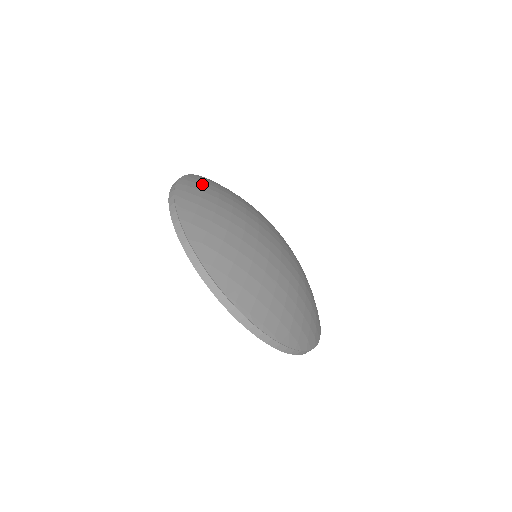
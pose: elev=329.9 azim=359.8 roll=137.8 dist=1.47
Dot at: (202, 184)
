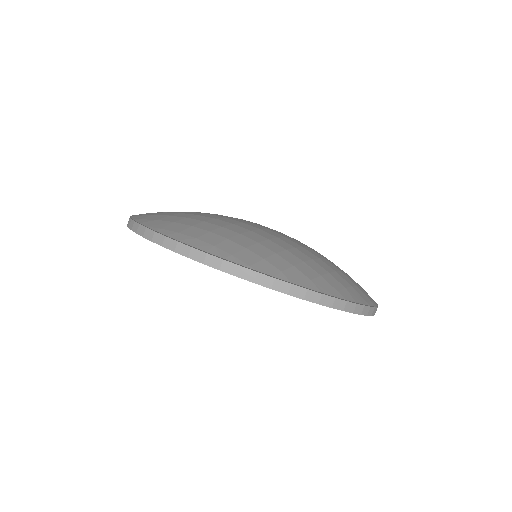
Dot at: (184, 225)
